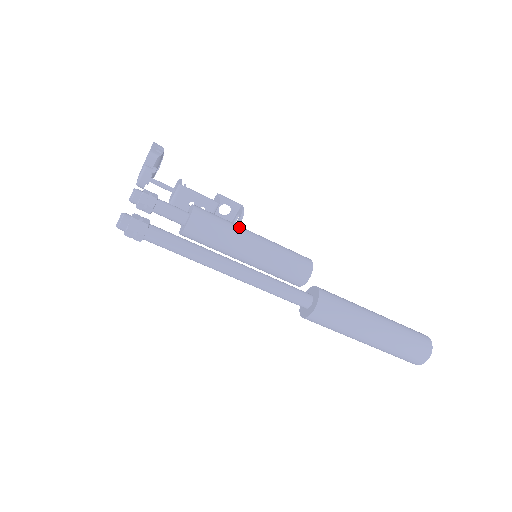
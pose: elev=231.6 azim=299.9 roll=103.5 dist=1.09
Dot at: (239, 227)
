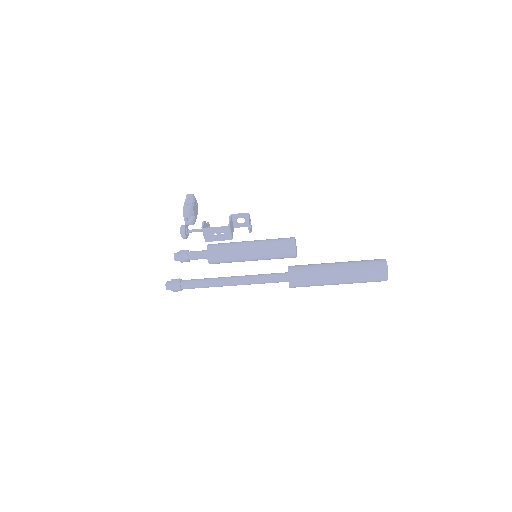
Dot at: (238, 245)
